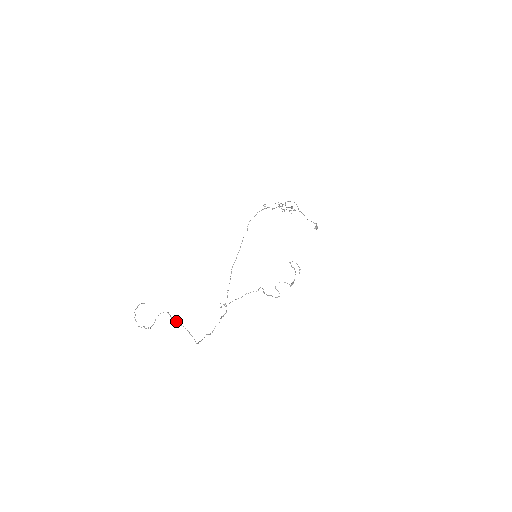
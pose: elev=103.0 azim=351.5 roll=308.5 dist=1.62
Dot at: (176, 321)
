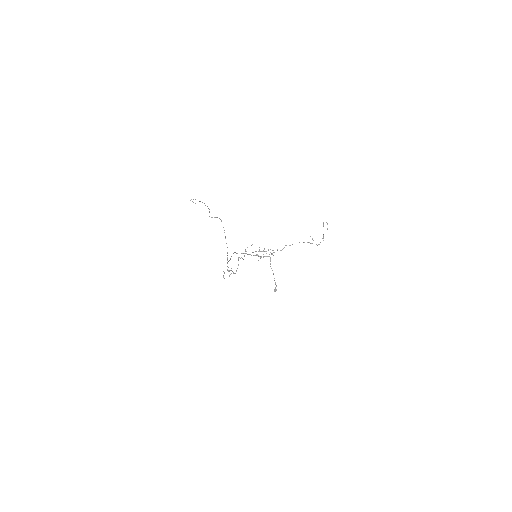
Dot at: occluded
